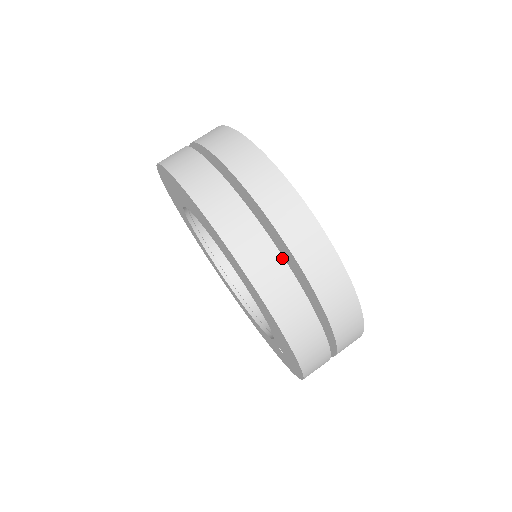
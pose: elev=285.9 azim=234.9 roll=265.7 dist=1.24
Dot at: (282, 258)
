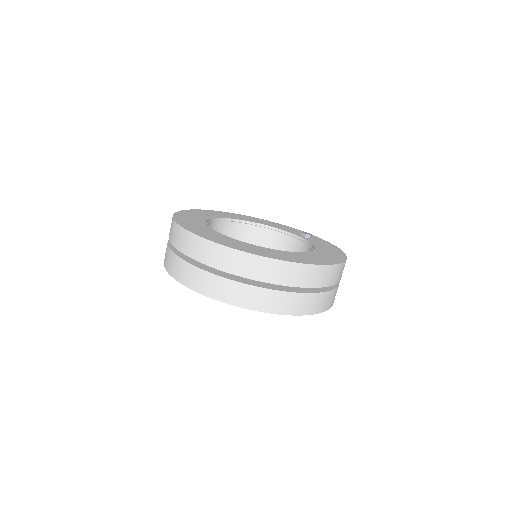
Dot at: (329, 292)
